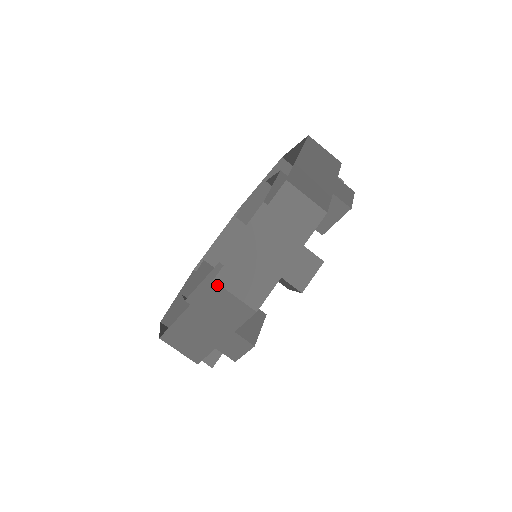
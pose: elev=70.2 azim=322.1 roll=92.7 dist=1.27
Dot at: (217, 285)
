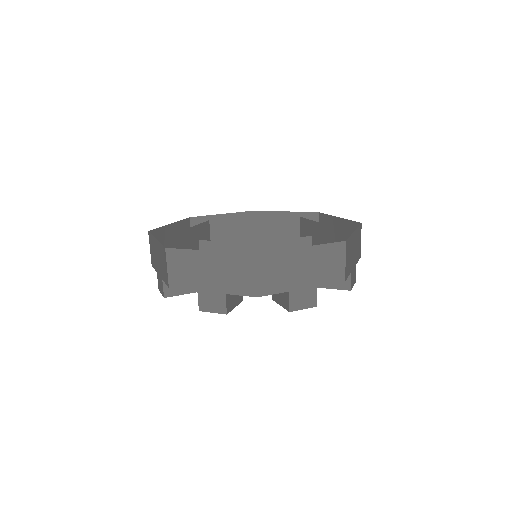
Dot at: (254, 259)
